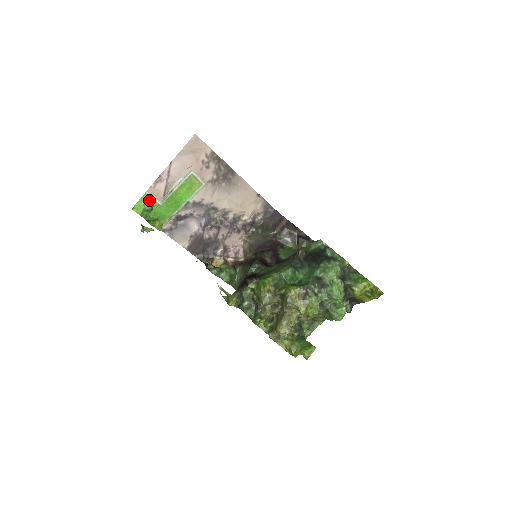
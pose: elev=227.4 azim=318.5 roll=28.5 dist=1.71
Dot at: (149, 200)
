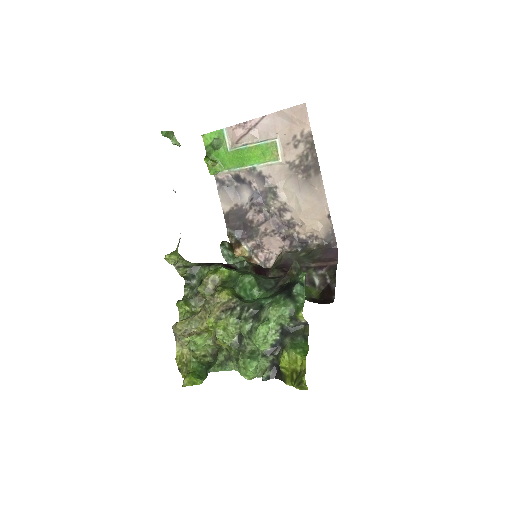
Dot at: (221, 138)
